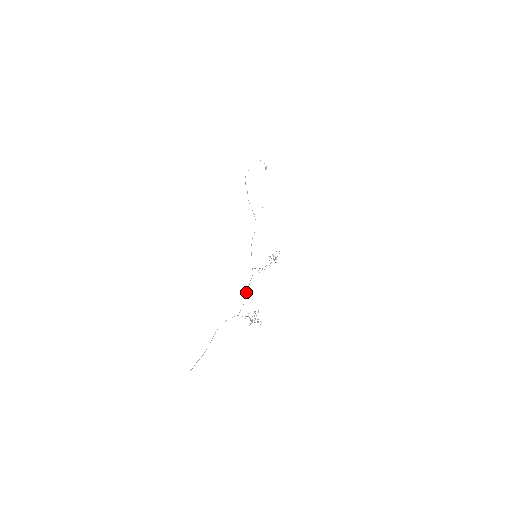
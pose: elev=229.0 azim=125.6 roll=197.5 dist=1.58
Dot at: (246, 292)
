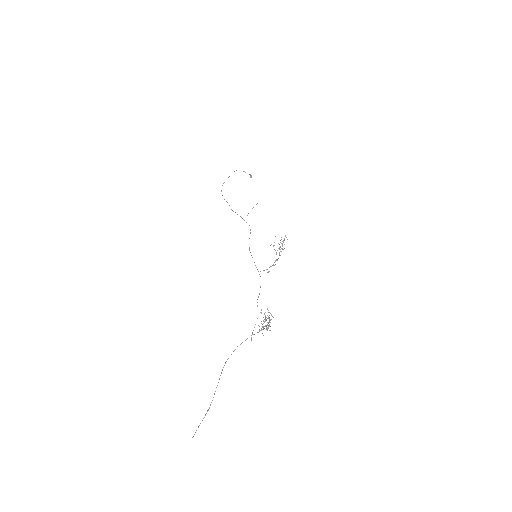
Dot at: occluded
